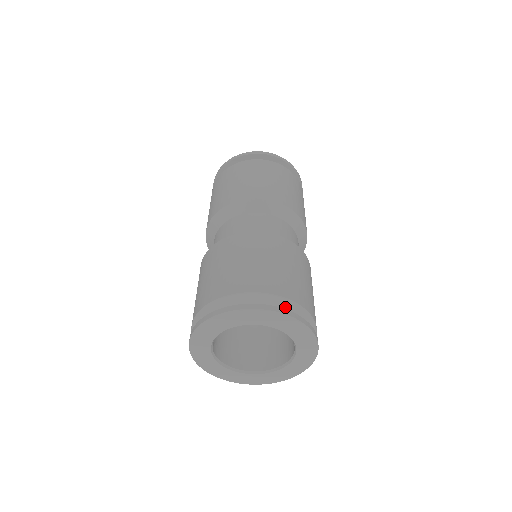
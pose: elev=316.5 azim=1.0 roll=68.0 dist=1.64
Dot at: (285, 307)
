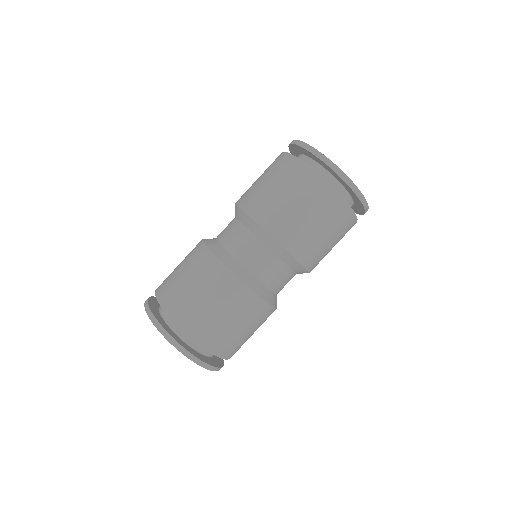
Dot at: occluded
